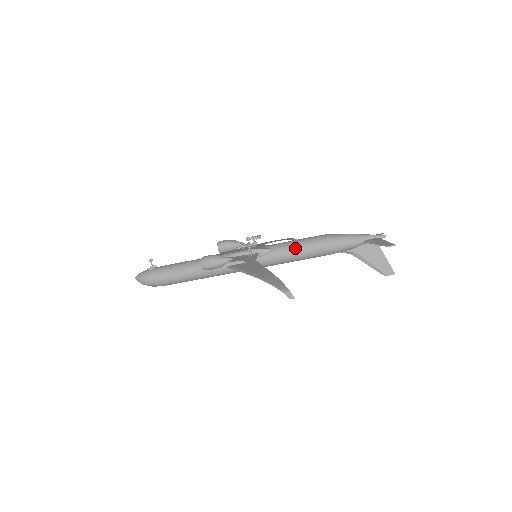
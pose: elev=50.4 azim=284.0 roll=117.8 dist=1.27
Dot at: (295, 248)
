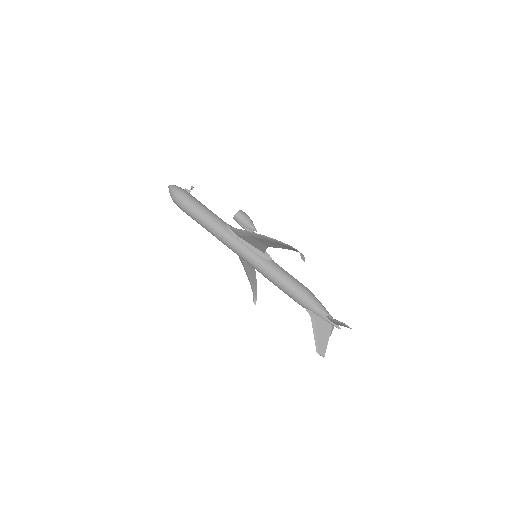
Dot at: (287, 275)
